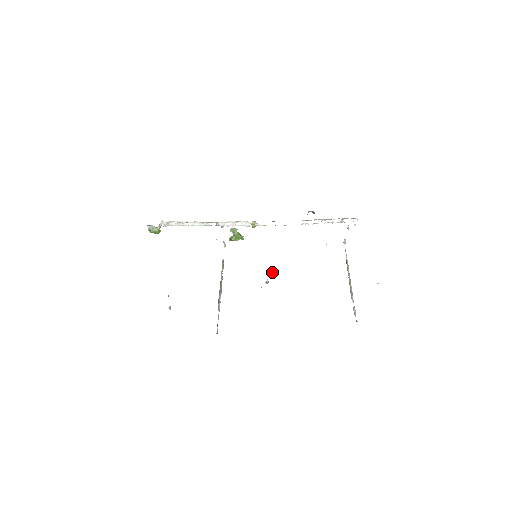
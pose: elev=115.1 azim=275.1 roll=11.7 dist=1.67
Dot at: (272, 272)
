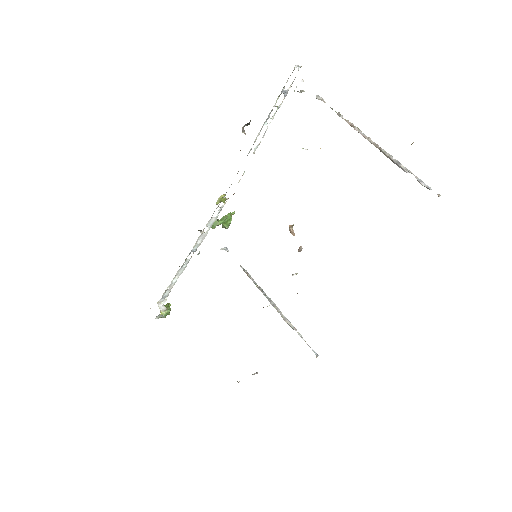
Dot at: (292, 232)
